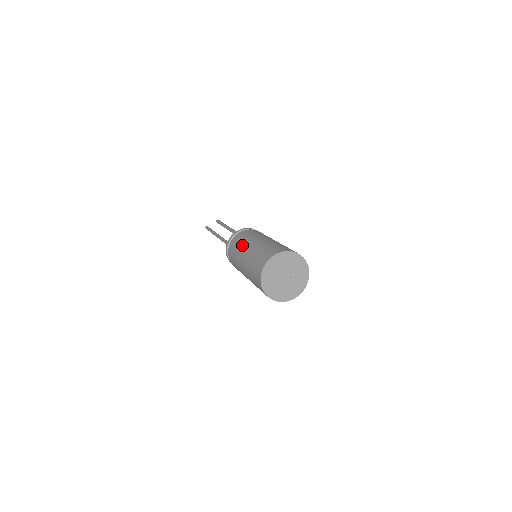
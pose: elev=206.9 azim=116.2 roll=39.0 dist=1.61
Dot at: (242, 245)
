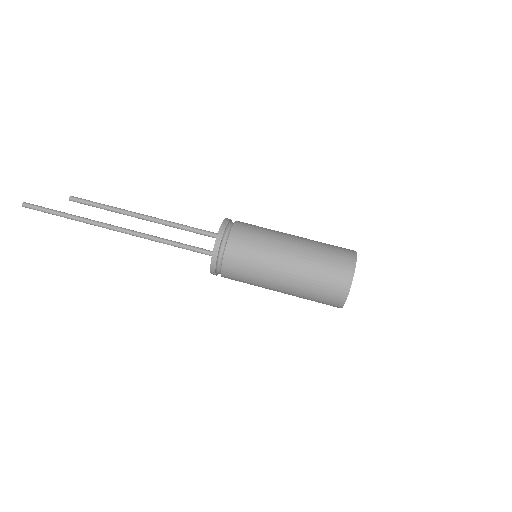
Dot at: (266, 263)
